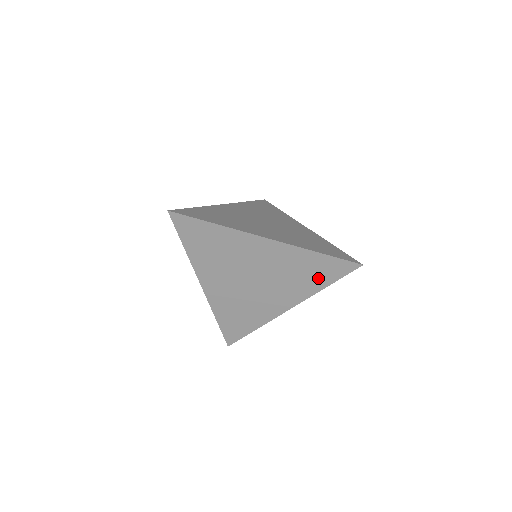
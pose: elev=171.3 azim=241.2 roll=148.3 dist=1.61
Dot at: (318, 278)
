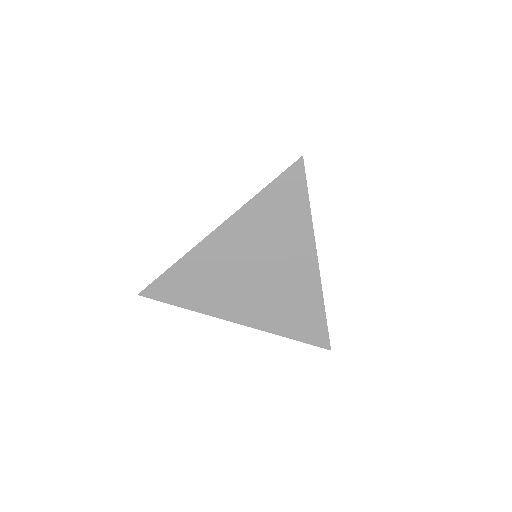
Dot at: (293, 210)
